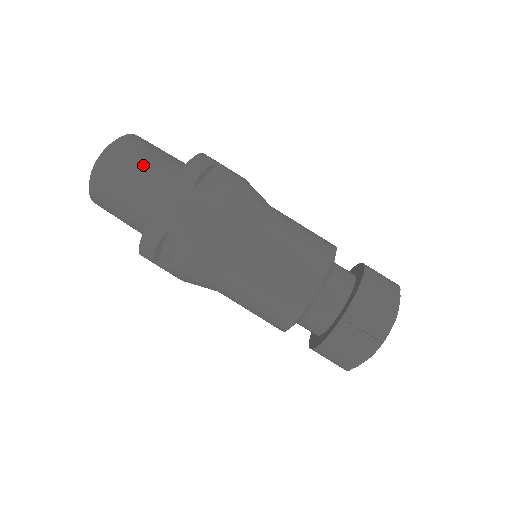
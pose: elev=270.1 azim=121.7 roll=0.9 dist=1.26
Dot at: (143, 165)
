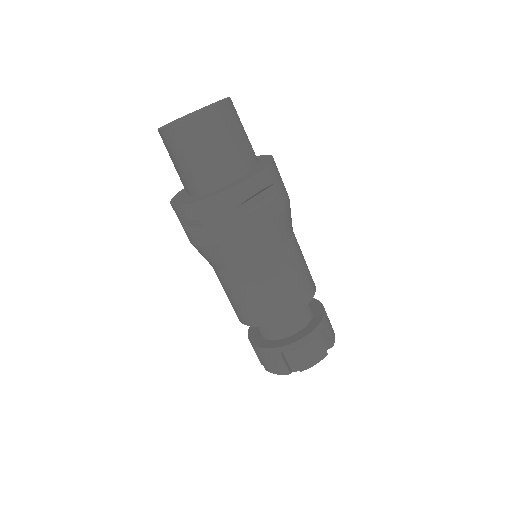
Dot at: (215, 151)
